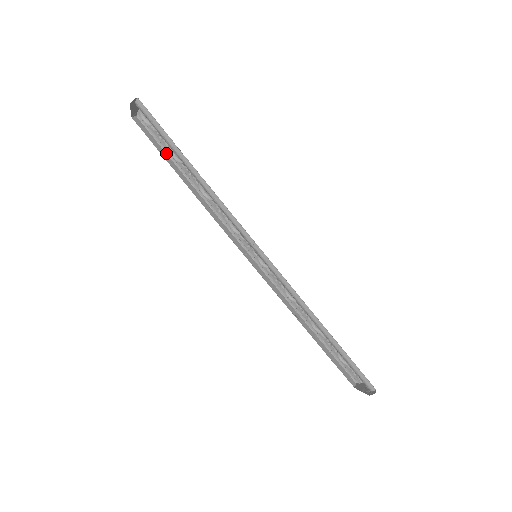
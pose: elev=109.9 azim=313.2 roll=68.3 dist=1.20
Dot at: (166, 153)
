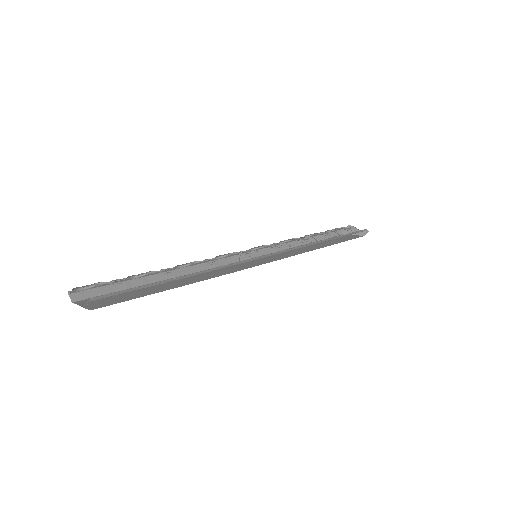
Dot at: (122, 281)
